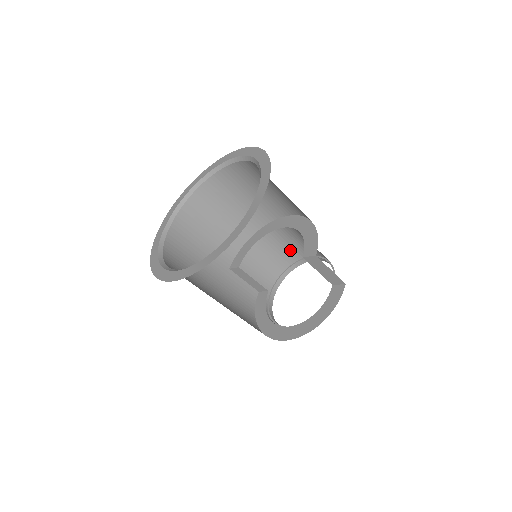
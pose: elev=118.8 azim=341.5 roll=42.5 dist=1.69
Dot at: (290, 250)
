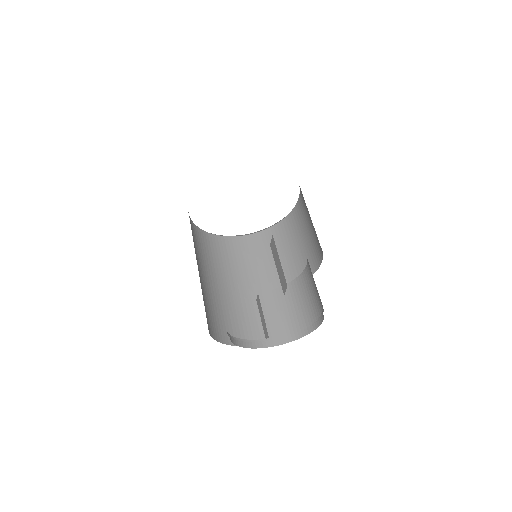
Dot at: (311, 304)
